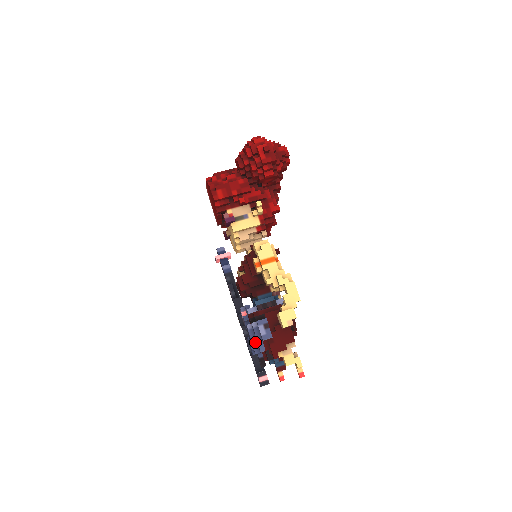
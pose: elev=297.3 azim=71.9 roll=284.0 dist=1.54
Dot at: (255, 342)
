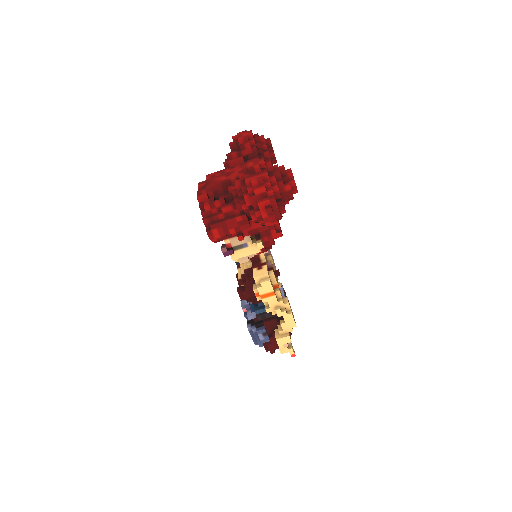
Dot at: (255, 338)
